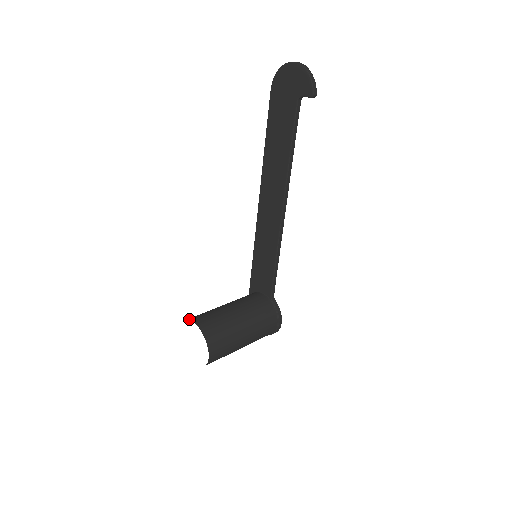
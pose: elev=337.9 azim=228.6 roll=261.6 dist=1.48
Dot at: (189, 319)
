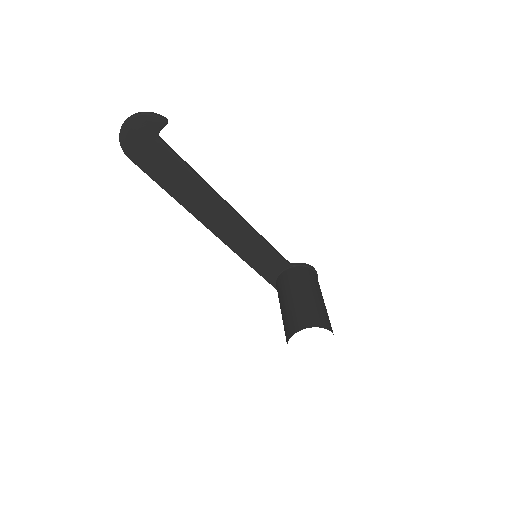
Dot at: (289, 337)
